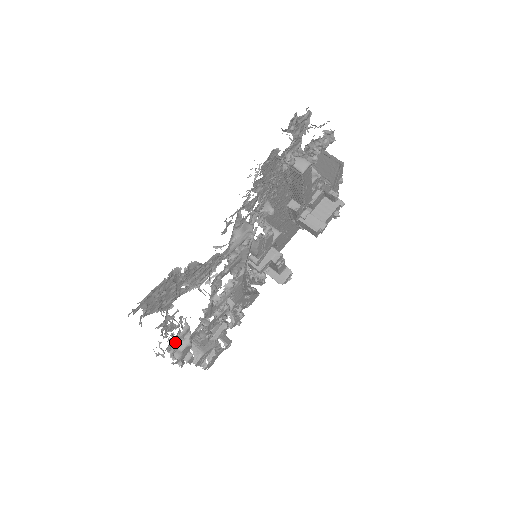
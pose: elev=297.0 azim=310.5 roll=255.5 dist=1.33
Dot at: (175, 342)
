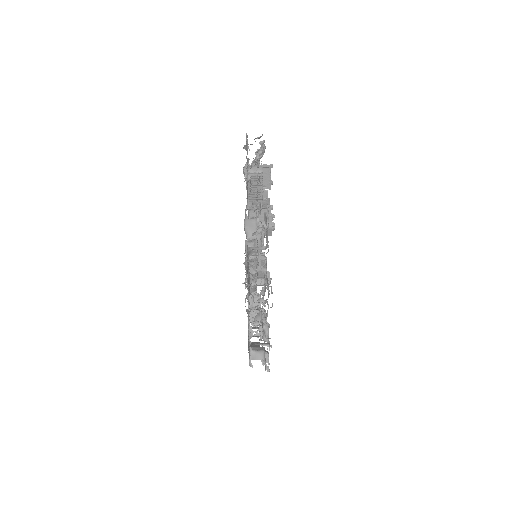
Dot at: (262, 326)
